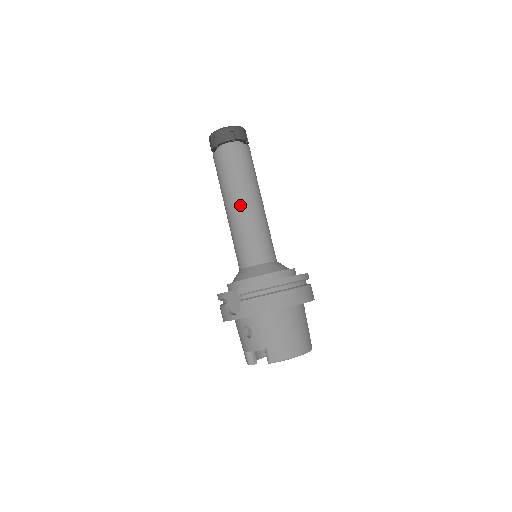
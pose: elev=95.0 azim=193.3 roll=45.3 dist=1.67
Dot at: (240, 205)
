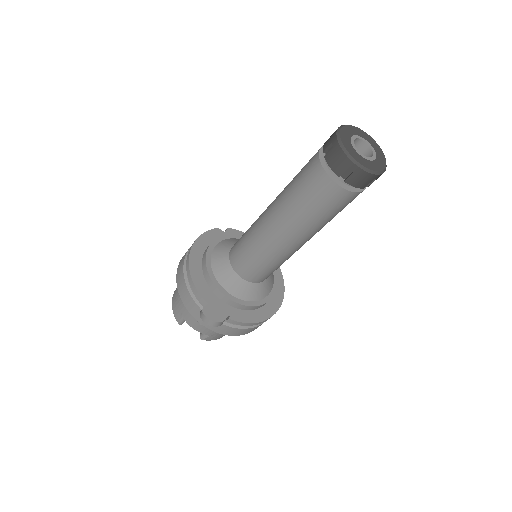
Dot at: (296, 243)
